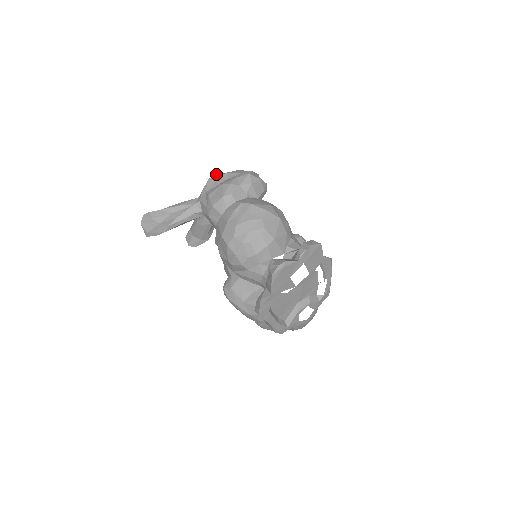
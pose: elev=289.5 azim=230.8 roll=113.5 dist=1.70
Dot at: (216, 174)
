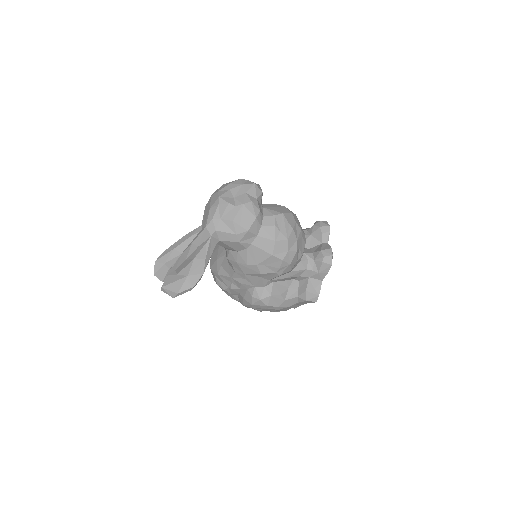
Dot at: (220, 196)
